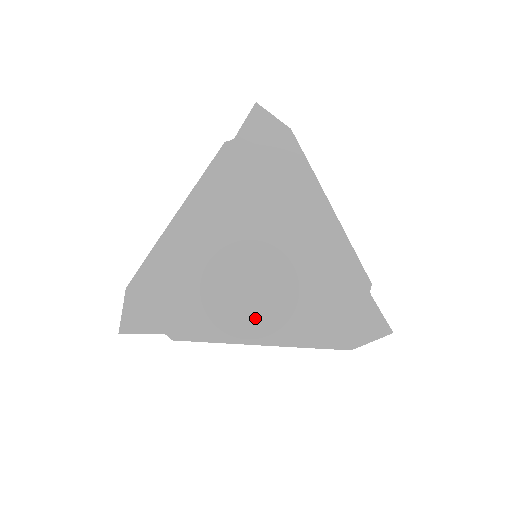
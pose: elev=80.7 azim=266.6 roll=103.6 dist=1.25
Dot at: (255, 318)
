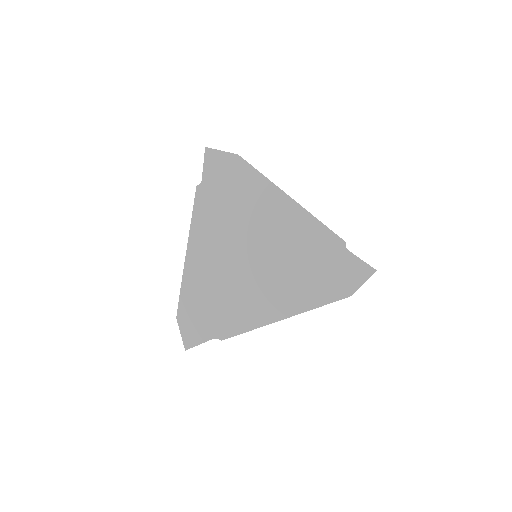
Dot at: (271, 302)
